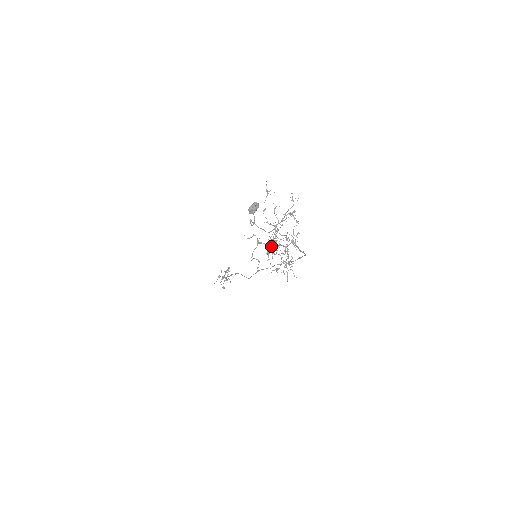
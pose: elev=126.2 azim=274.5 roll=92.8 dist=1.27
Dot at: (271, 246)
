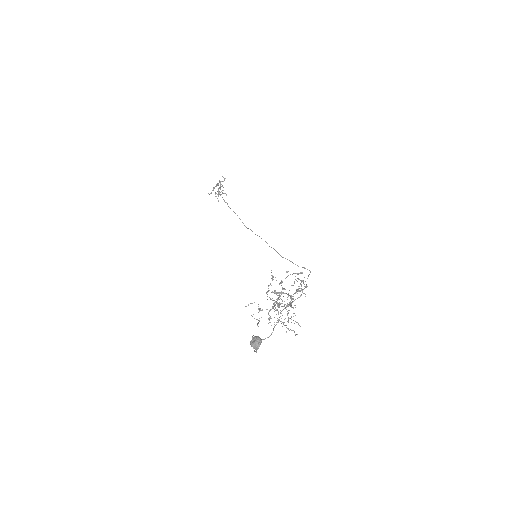
Dot at: (273, 308)
